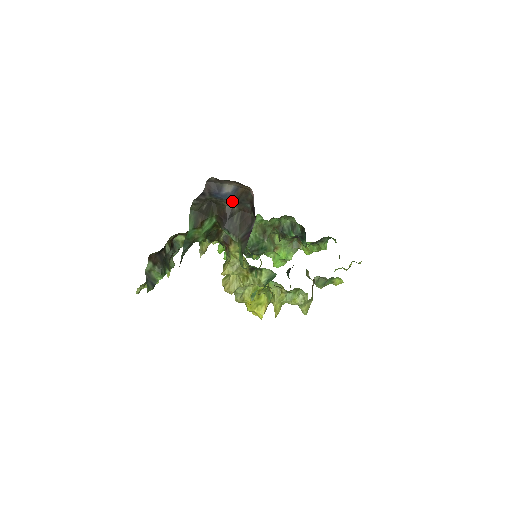
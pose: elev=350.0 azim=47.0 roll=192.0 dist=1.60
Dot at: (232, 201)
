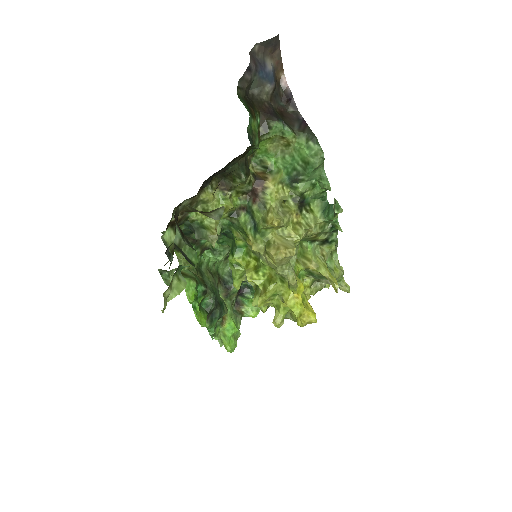
Dot at: (271, 90)
